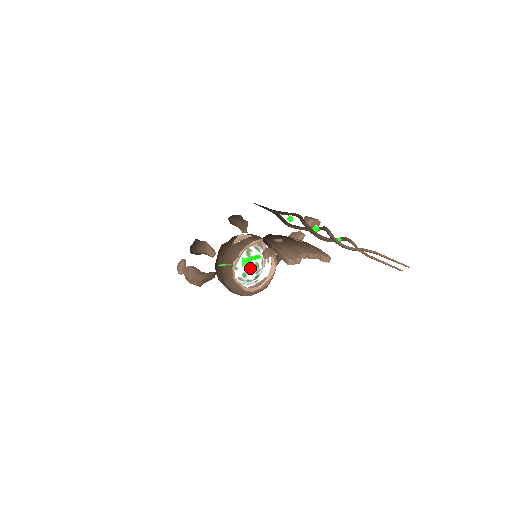
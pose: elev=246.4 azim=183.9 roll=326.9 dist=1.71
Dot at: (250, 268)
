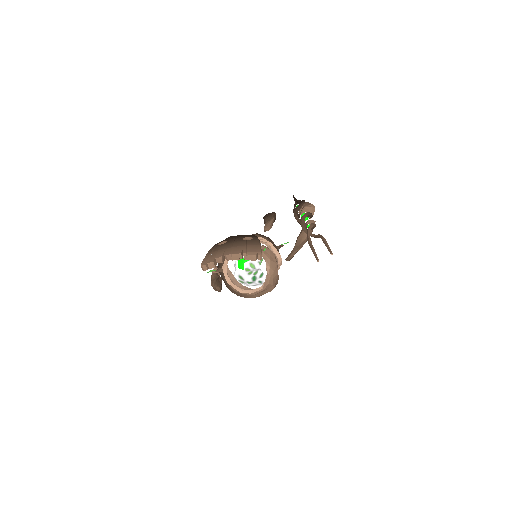
Dot at: (242, 270)
